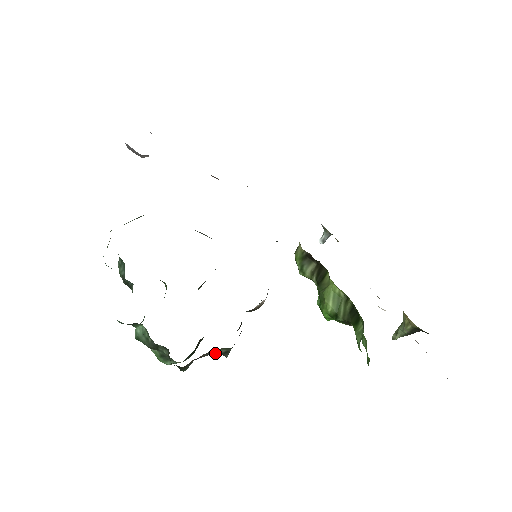
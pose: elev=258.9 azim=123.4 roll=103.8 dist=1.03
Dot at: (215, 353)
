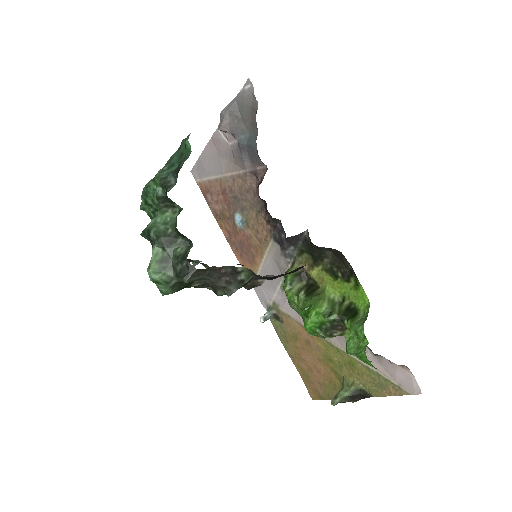
Dot at: (222, 285)
